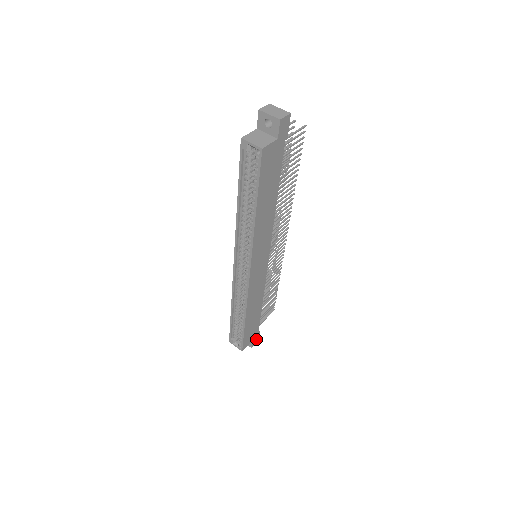
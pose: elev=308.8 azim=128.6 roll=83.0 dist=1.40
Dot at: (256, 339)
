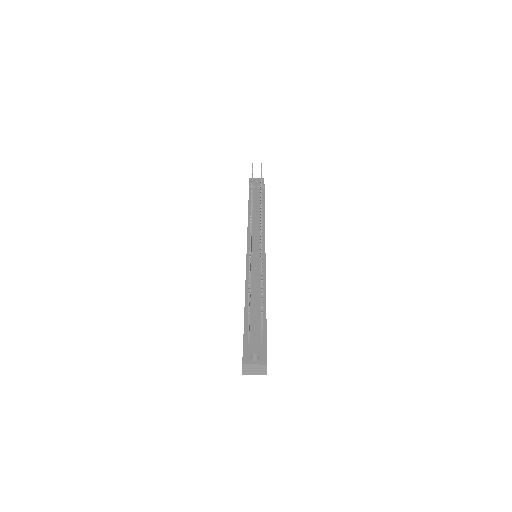
Dot at: occluded
